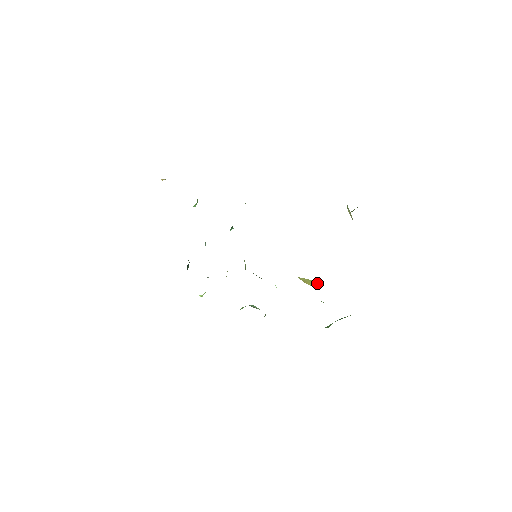
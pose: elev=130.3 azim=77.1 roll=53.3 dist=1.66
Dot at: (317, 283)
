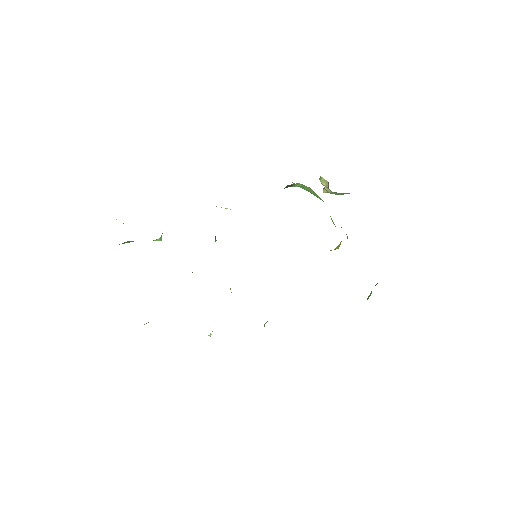
Dot at: (339, 245)
